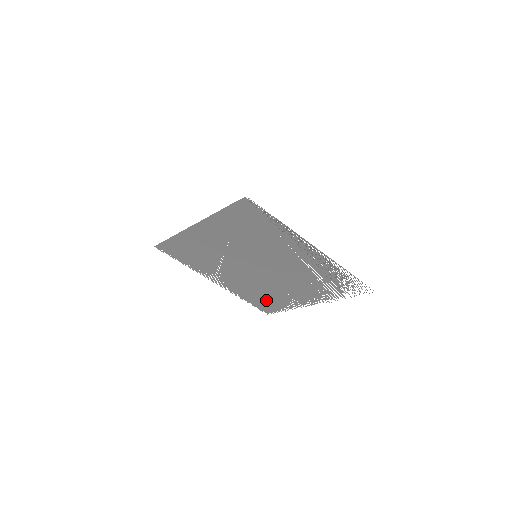
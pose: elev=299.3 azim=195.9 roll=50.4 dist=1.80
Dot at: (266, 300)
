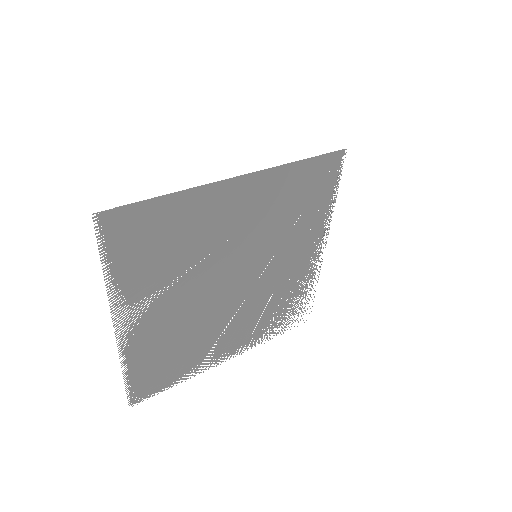
Dot at: (168, 364)
